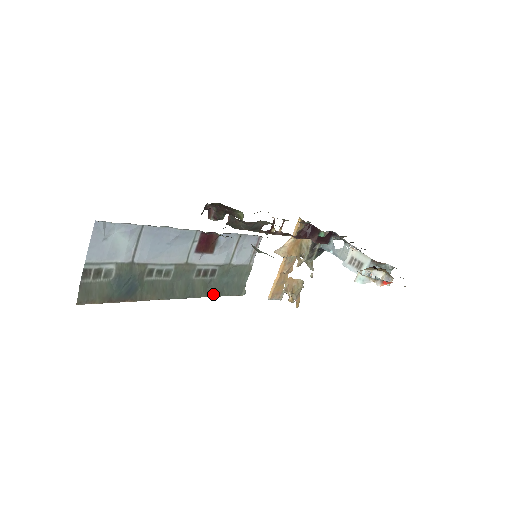
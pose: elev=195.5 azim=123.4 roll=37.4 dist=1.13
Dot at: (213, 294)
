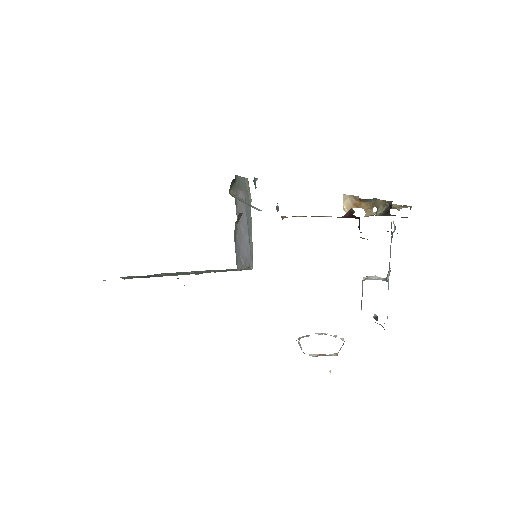
Dot at: occluded
